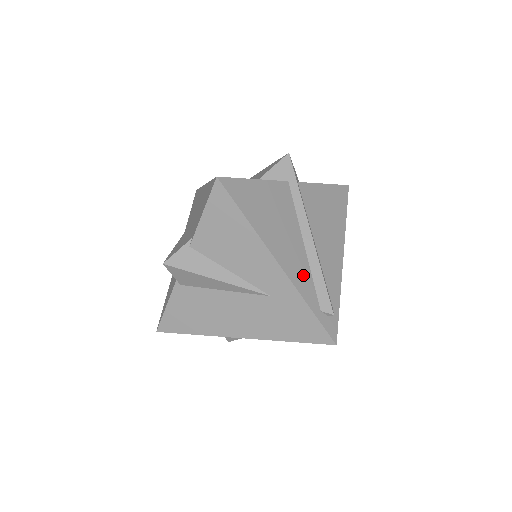
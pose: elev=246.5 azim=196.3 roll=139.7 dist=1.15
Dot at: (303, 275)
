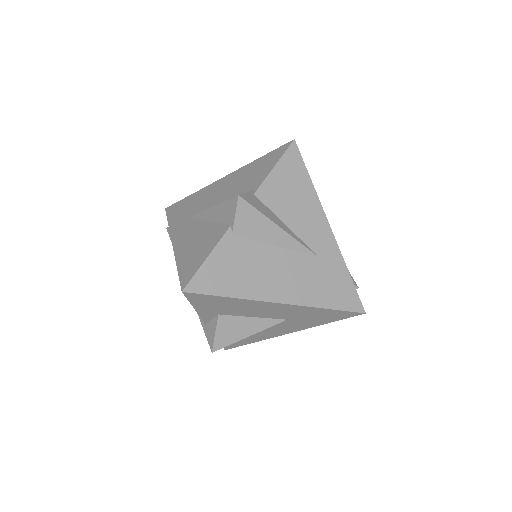
Dot at: occluded
